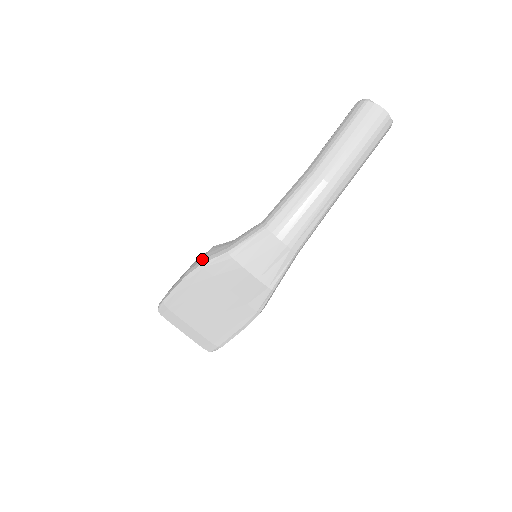
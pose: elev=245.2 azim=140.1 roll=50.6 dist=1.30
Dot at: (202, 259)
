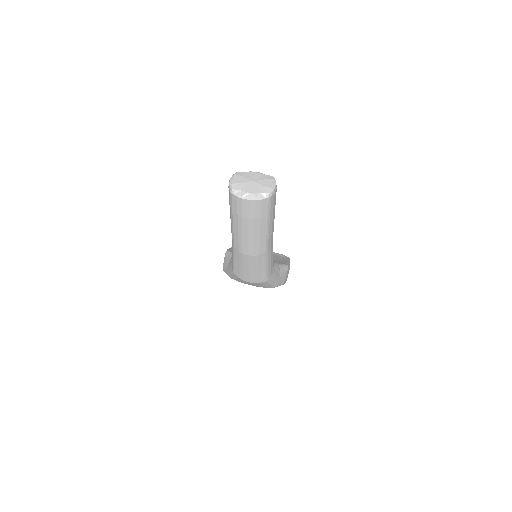
Dot at: occluded
